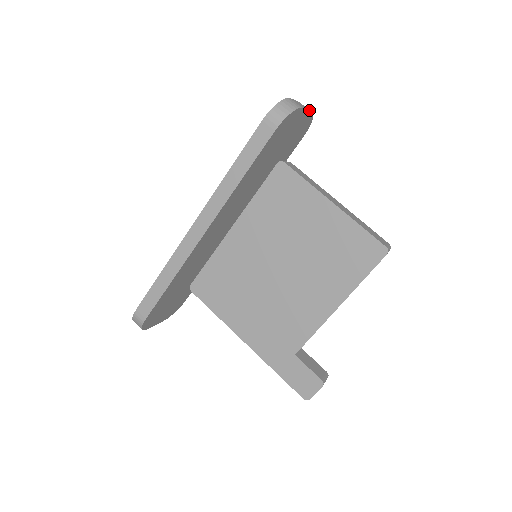
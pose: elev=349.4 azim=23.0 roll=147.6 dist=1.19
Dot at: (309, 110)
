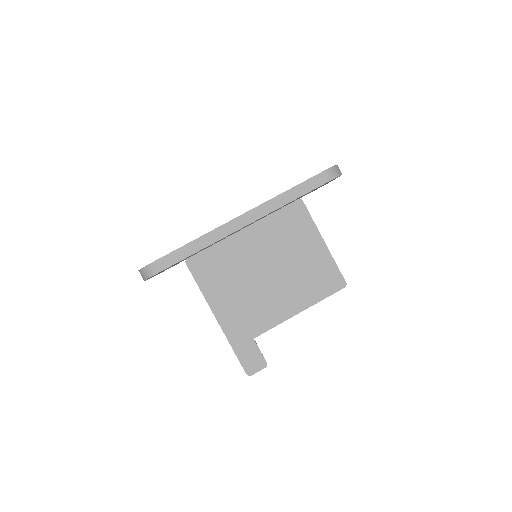
Dot at: occluded
